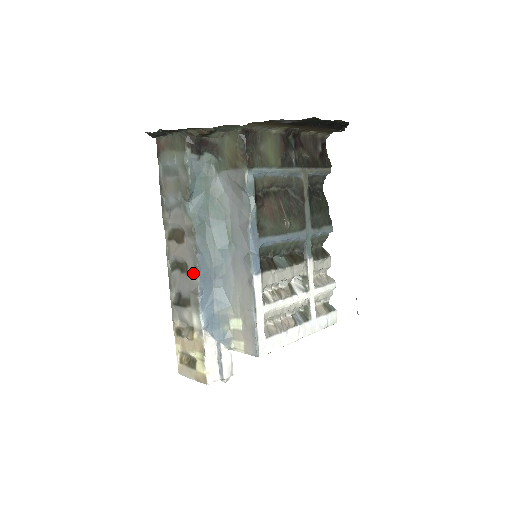
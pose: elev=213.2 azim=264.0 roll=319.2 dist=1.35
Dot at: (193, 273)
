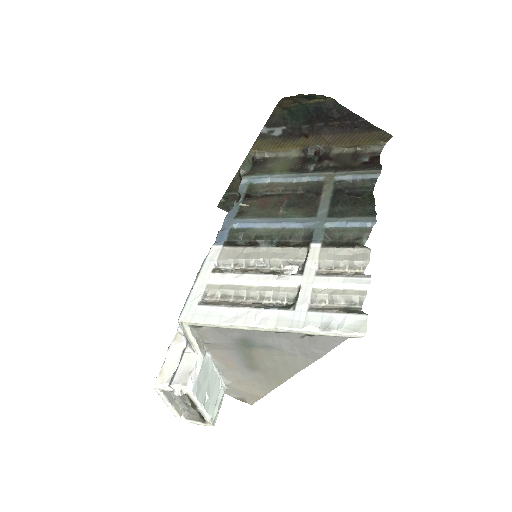
Dot at: occluded
